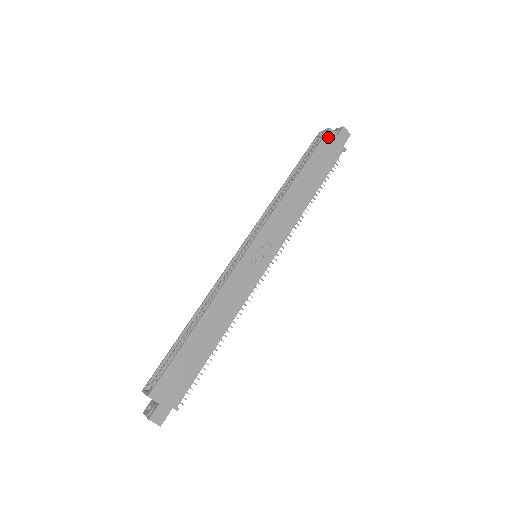
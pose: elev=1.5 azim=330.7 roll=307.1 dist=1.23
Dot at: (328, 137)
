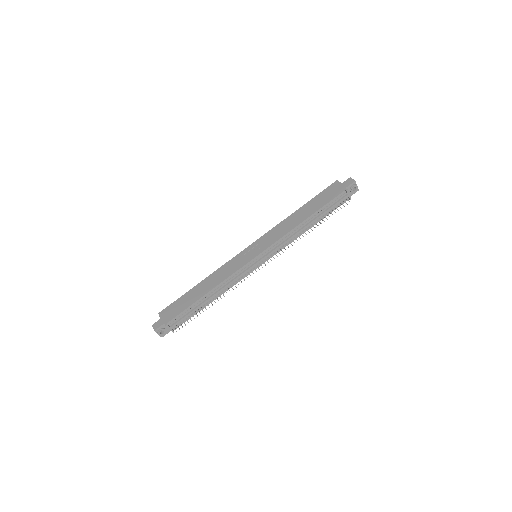
Dot at: (333, 185)
